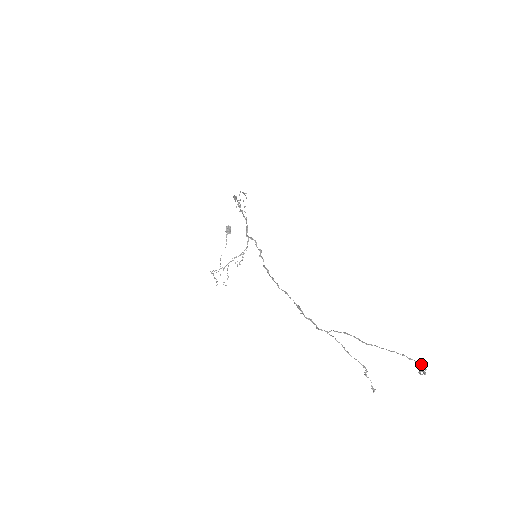
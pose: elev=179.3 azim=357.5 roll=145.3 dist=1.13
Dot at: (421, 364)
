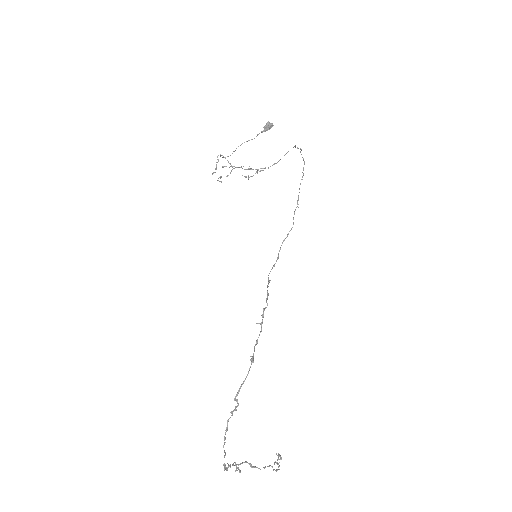
Dot at: (279, 465)
